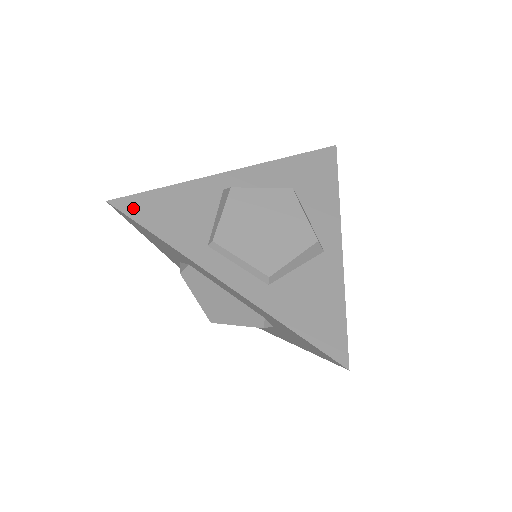
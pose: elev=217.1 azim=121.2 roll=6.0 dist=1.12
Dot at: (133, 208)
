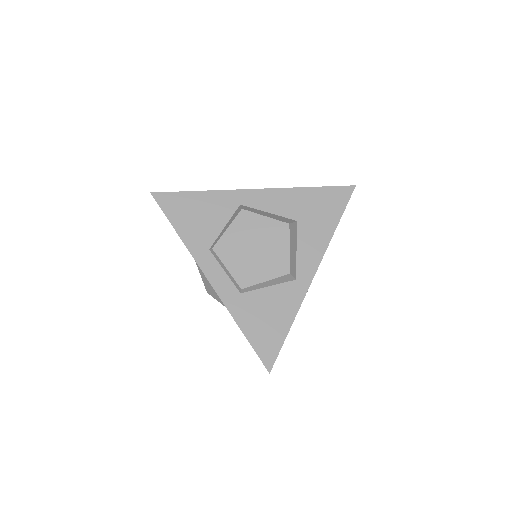
Dot at: (167, 203)
